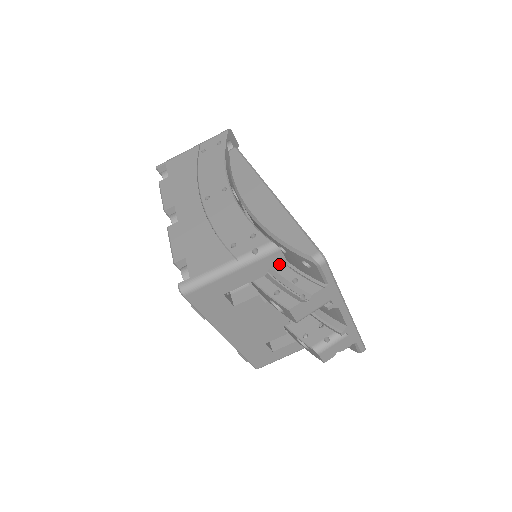
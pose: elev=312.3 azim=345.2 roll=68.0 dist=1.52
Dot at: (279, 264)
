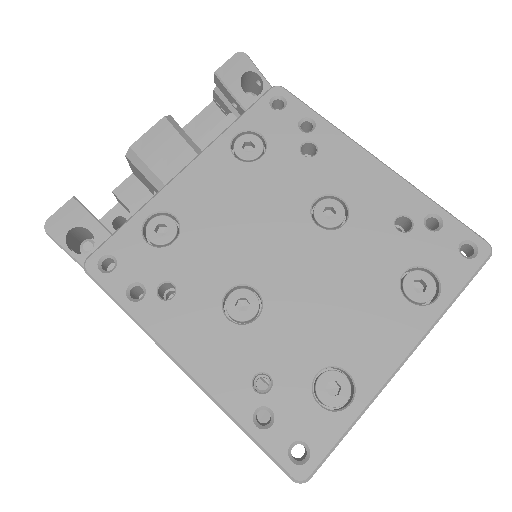
Dot at: occluded
